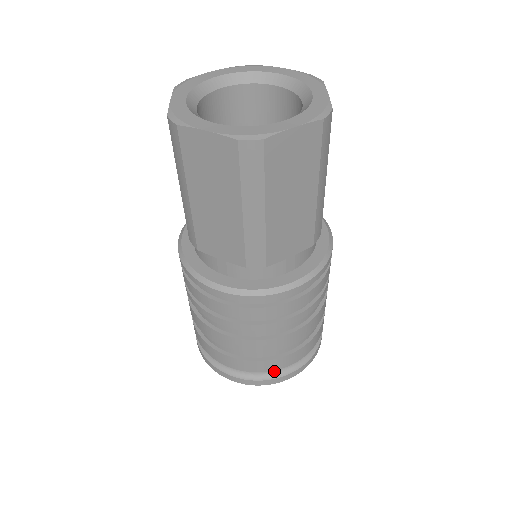
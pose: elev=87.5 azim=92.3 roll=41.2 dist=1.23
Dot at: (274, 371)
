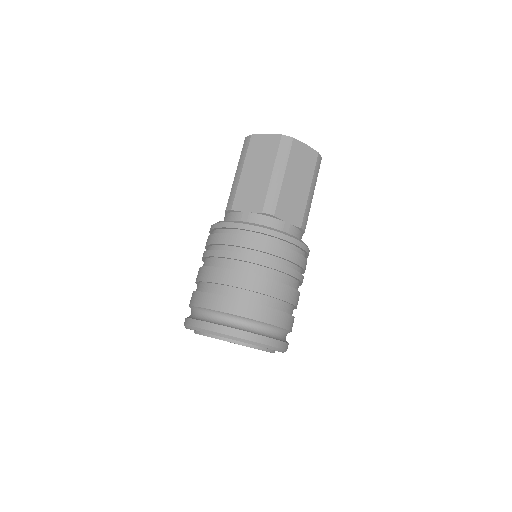
Dot at: (251, 328)
